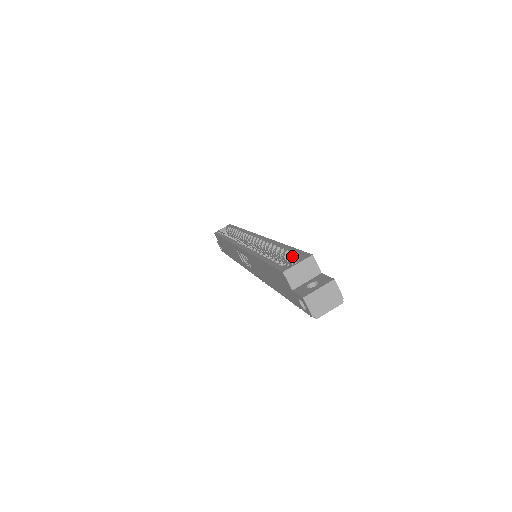
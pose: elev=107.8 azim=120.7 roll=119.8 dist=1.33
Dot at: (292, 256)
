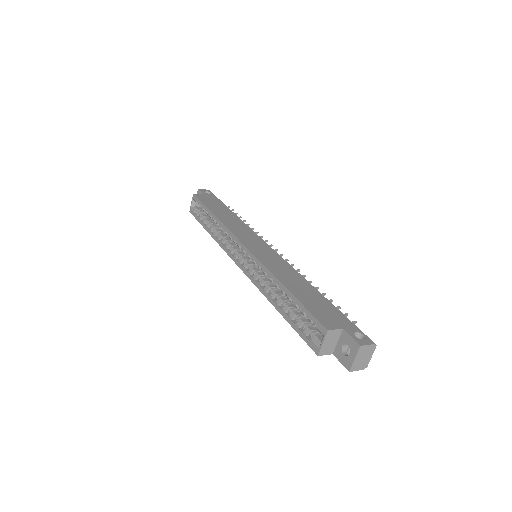
Dot at: (306, 315)
